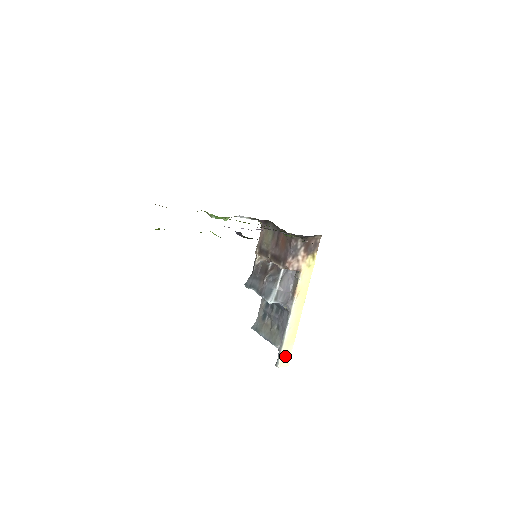
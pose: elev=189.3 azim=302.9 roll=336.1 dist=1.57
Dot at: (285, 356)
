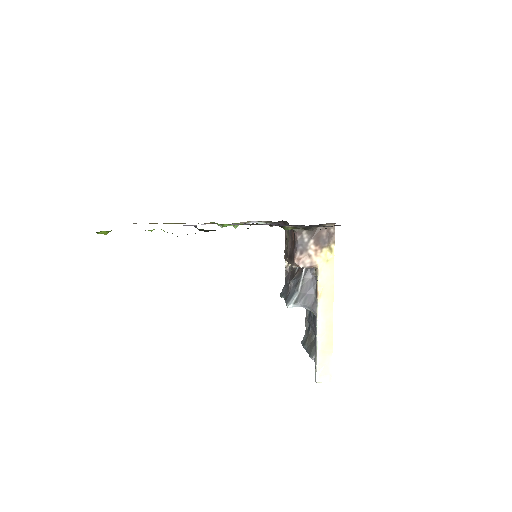
Dot at: (324, 369)
